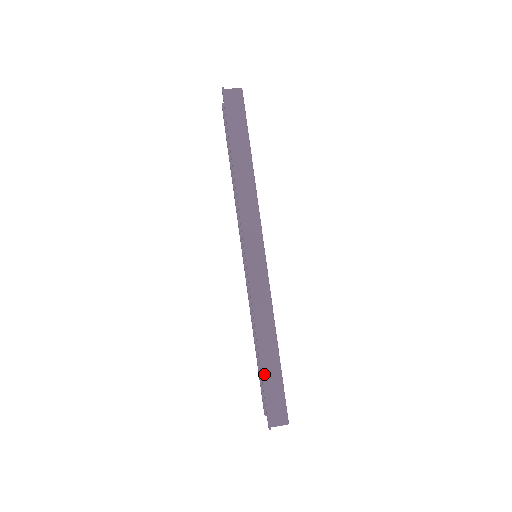
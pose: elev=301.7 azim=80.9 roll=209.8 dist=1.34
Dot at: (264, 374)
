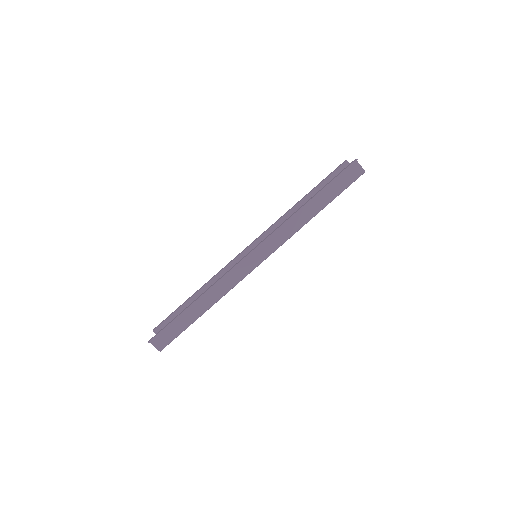
Dot at: (182, 315)
